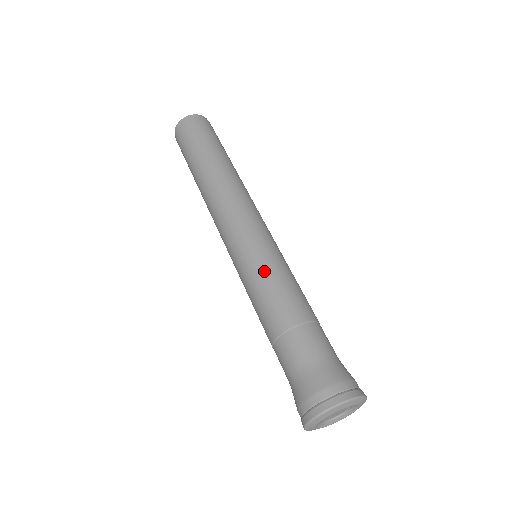
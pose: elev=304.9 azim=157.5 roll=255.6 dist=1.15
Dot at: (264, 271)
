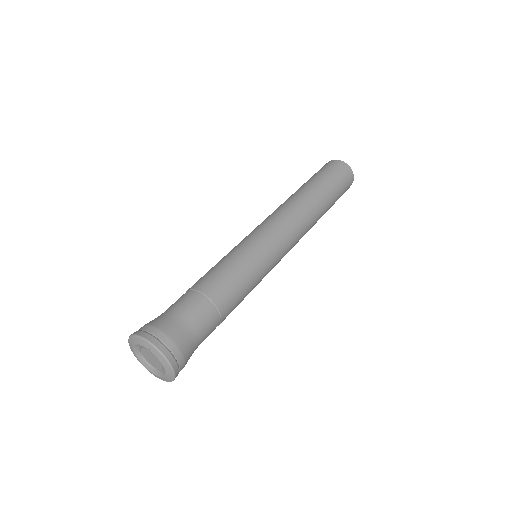
Dot at: occluded
